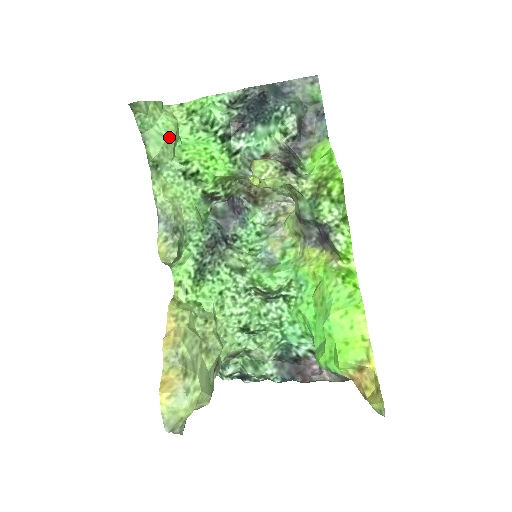
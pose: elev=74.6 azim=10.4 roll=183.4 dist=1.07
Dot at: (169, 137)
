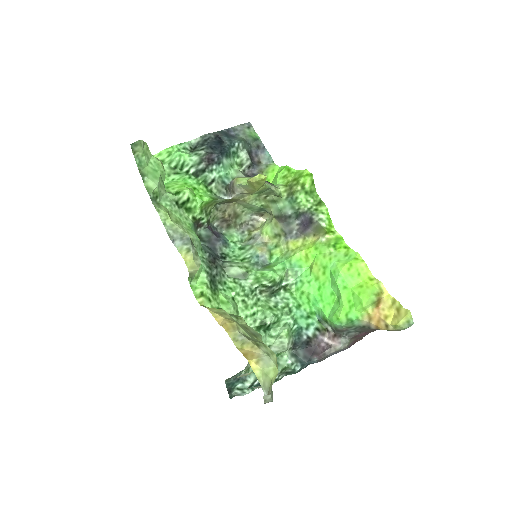
Dot at: (161, 172)
